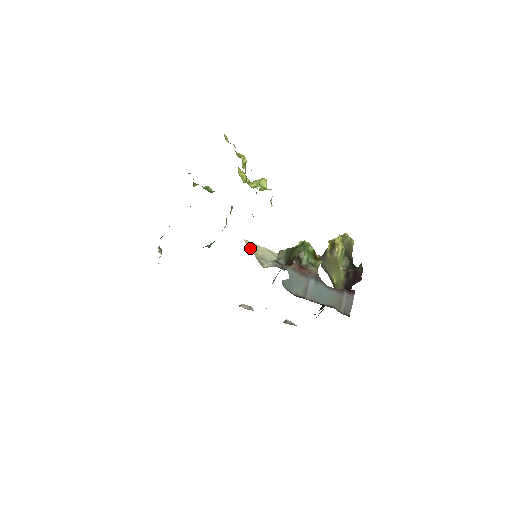
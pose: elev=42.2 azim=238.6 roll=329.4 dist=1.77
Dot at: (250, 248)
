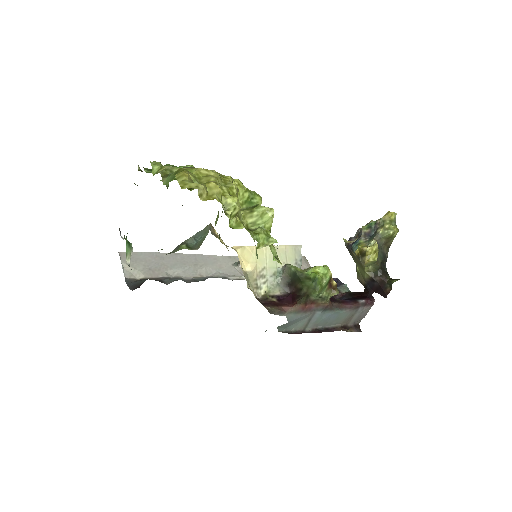
Dot at: (246, 264)
